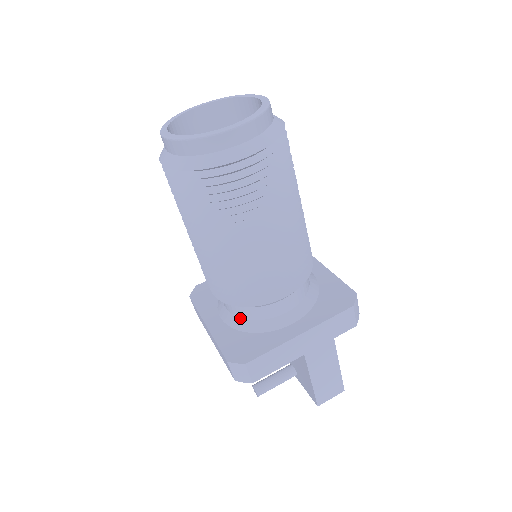
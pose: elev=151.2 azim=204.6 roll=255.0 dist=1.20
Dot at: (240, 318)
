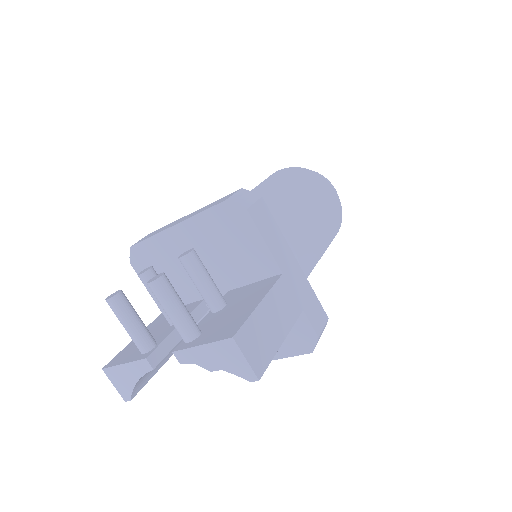
Dot at: occluded
